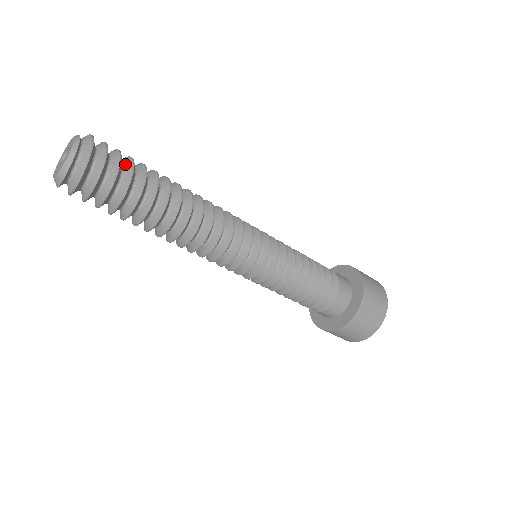
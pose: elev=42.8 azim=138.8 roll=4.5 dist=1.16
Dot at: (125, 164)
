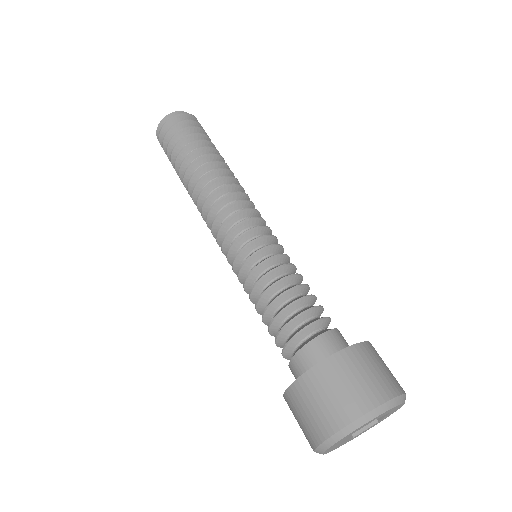
Dot at: occluded
